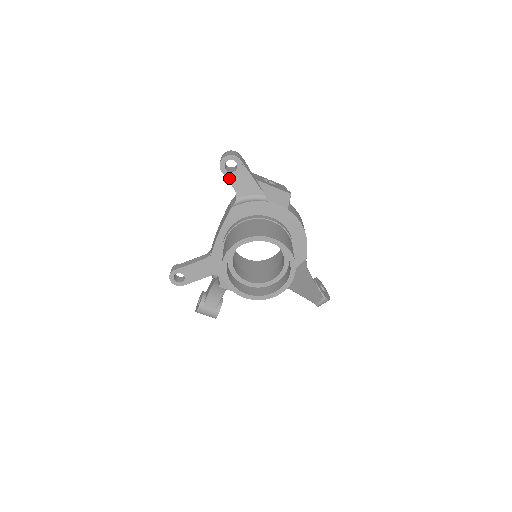
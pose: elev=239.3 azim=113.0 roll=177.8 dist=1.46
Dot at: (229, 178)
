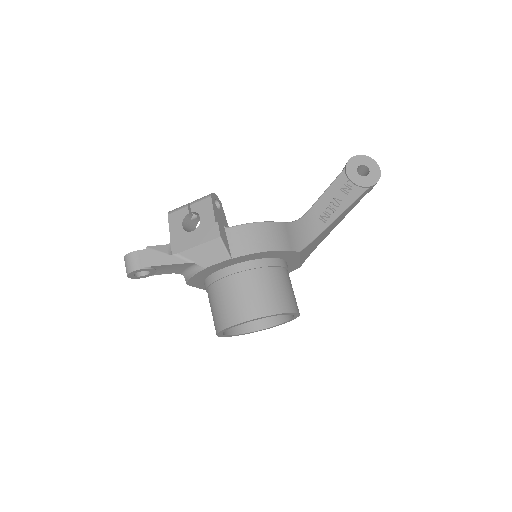
Dot at: (154, 274)
